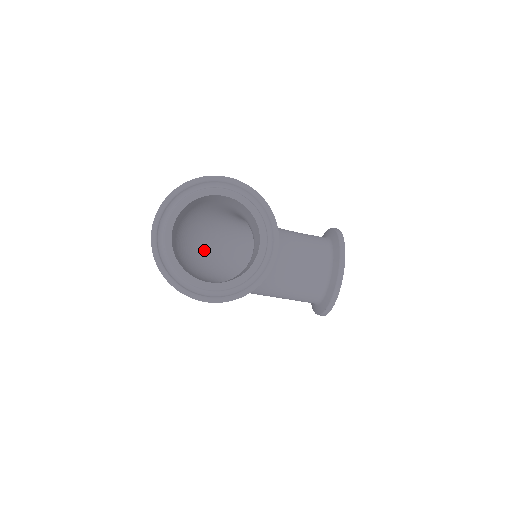
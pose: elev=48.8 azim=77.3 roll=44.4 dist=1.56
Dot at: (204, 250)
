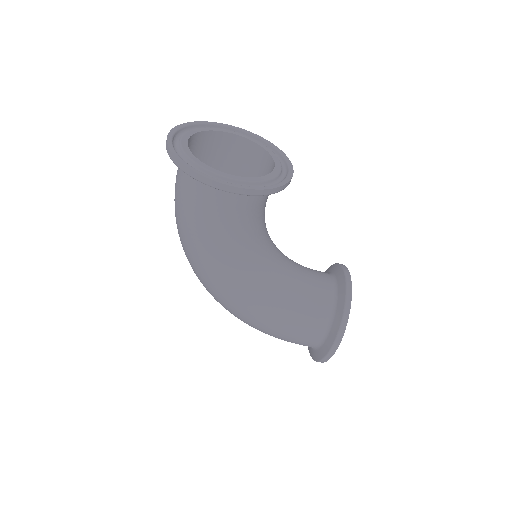
Dot at: occluded
